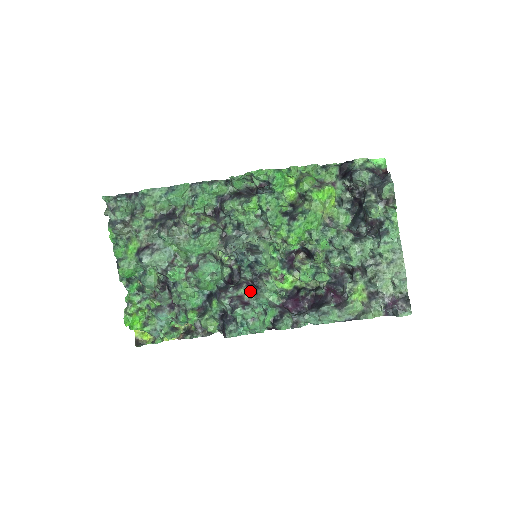
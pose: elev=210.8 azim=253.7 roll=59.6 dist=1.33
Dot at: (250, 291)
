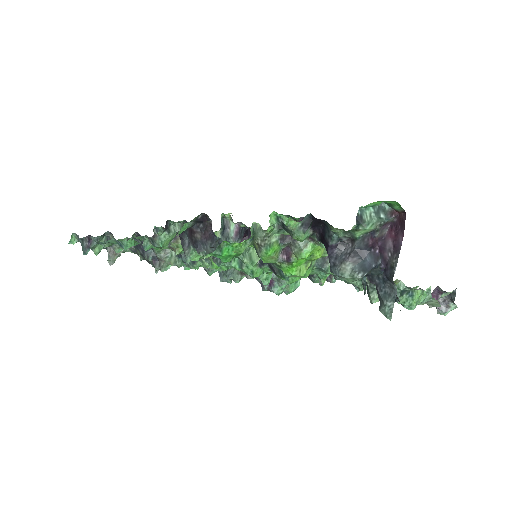
Dot at: occluded
